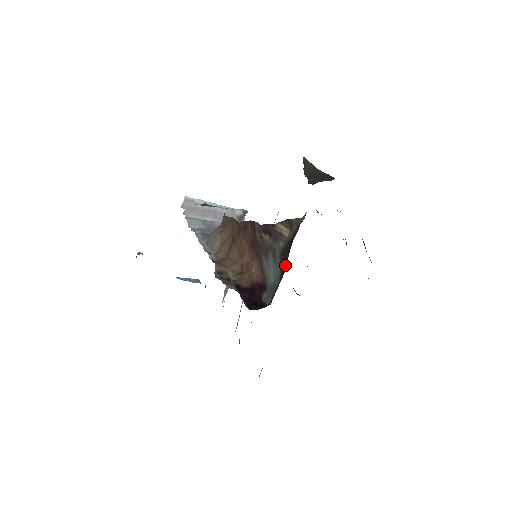
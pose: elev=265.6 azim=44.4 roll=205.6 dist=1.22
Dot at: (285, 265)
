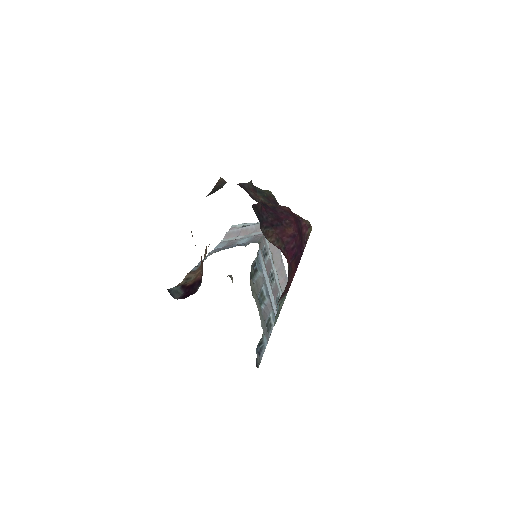
Dot at: occluded
